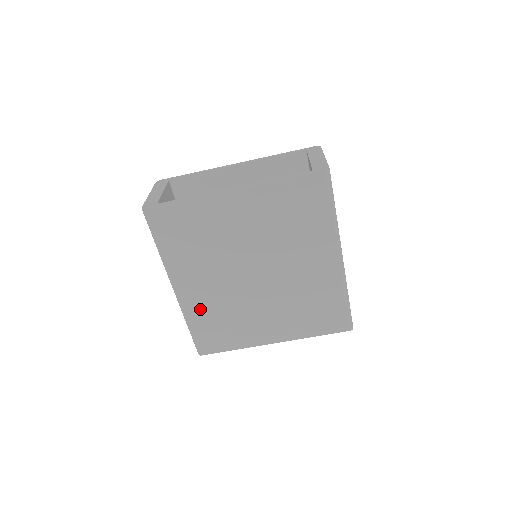
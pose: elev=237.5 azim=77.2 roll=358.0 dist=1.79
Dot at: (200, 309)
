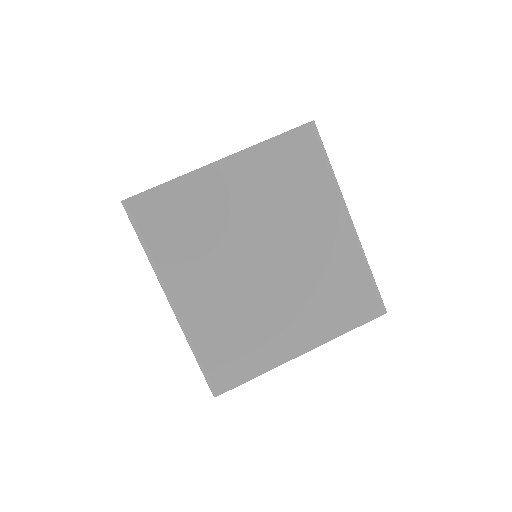
Dot at: (207, 324)
